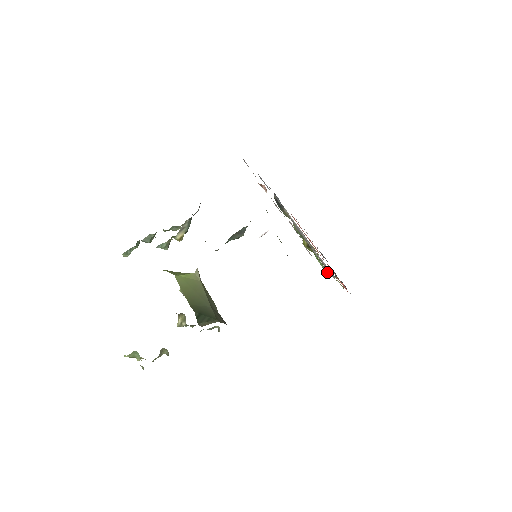
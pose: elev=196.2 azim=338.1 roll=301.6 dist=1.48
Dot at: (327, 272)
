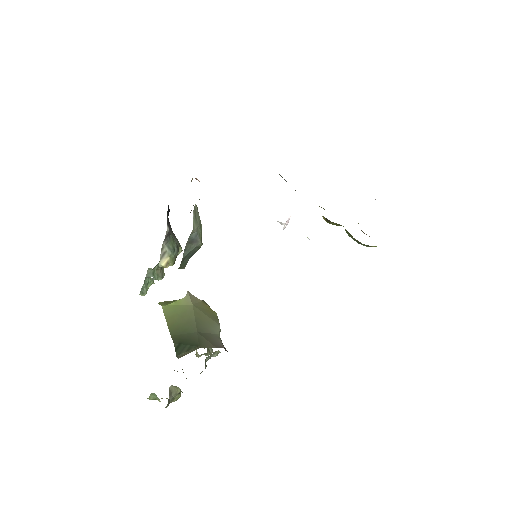
Dot at: (363, 245)
